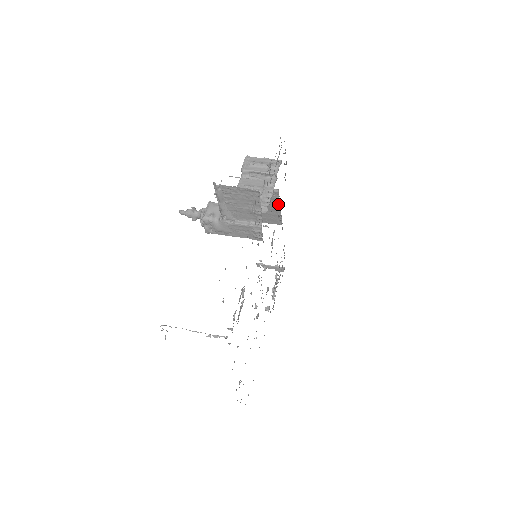
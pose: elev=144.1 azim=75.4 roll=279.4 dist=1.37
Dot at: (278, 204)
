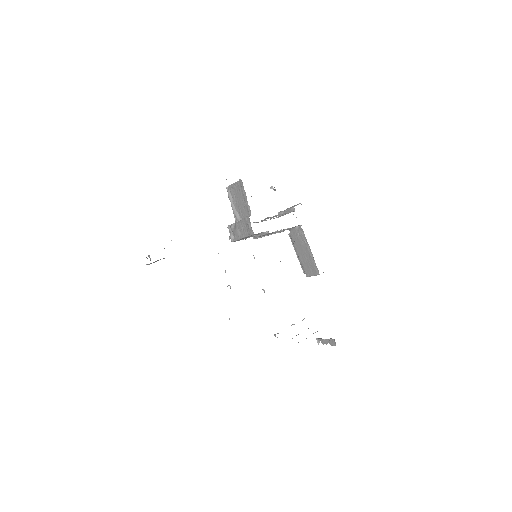
Dot at: (307, 244)
